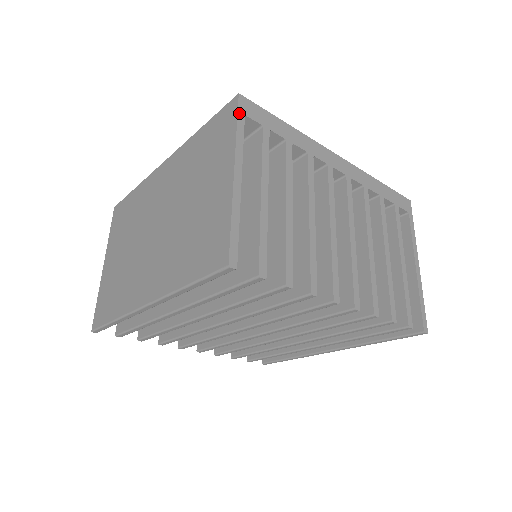
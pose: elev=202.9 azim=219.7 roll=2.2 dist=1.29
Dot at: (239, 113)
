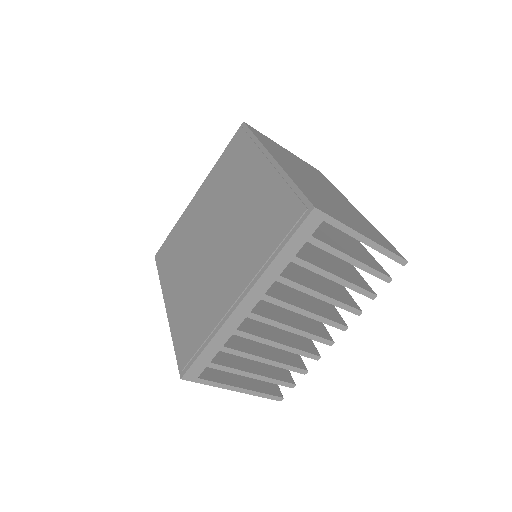
Dot at: (196, 382)
